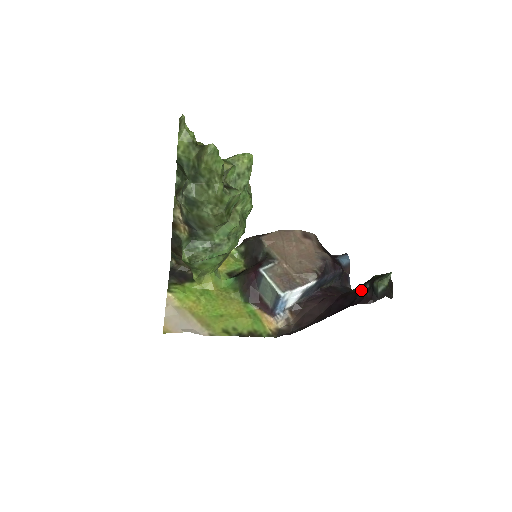
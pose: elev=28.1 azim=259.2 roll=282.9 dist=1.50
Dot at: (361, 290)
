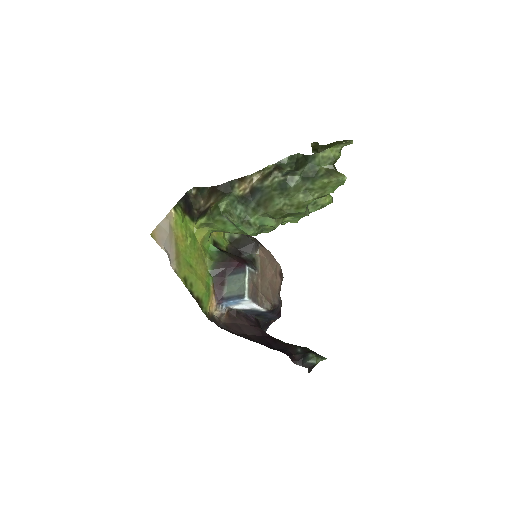
Dot at: (292, 348)
